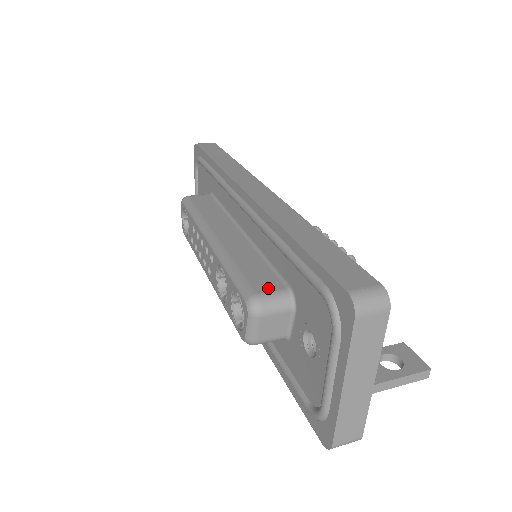
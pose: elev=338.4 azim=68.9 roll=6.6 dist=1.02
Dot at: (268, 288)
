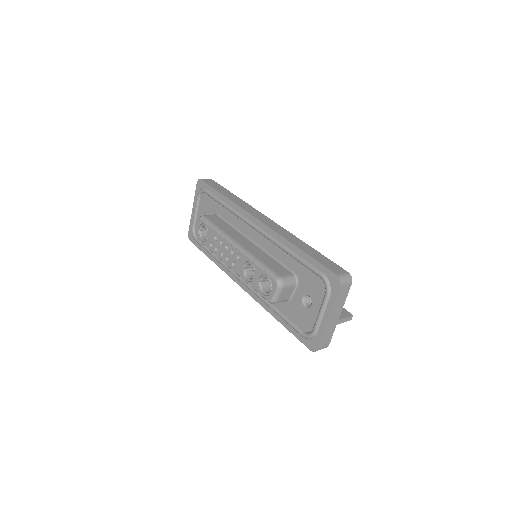
Dot at: (284, 274)
